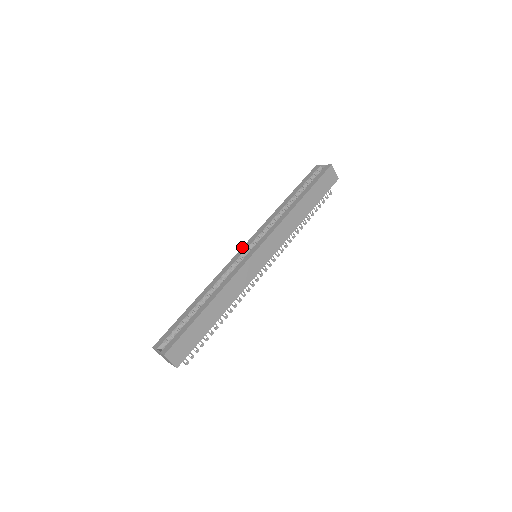
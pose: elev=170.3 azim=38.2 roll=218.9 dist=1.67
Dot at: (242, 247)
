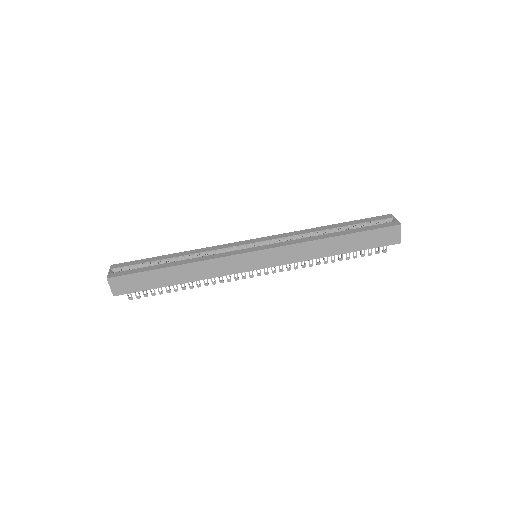
Dot at: (251, 239)
